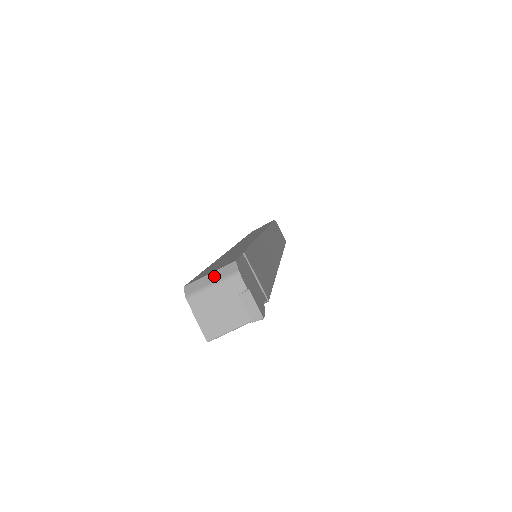
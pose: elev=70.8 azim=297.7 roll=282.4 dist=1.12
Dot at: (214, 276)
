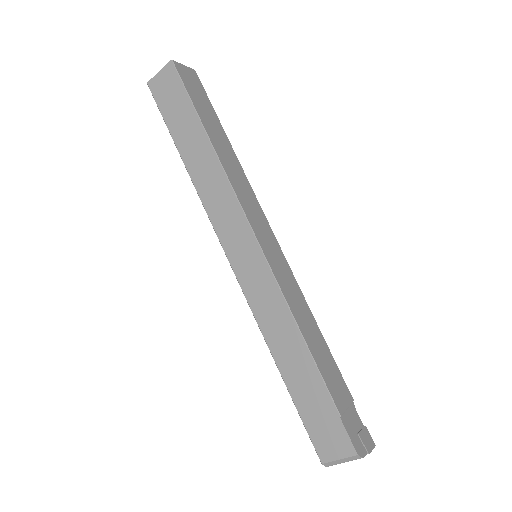
Dot at: (344, 461)
